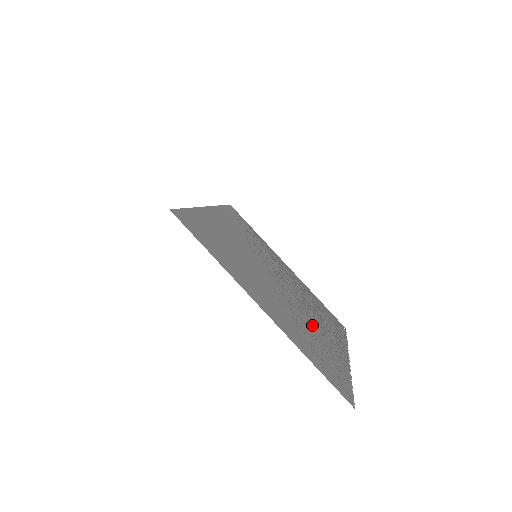
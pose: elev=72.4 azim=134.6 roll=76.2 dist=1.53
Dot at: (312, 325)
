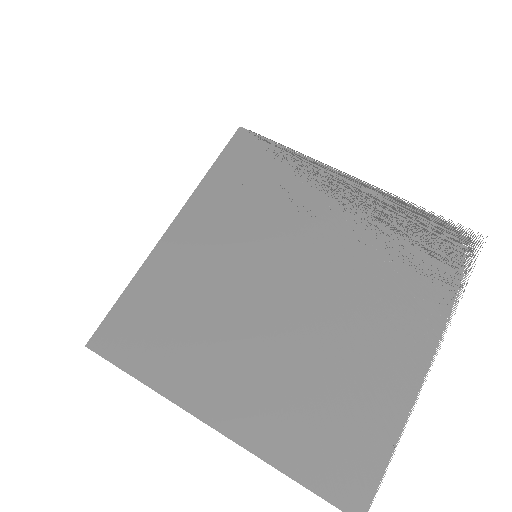
Dot at: (346, 348)
